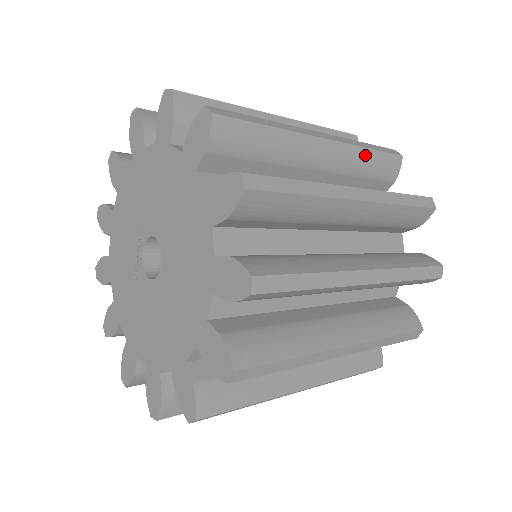
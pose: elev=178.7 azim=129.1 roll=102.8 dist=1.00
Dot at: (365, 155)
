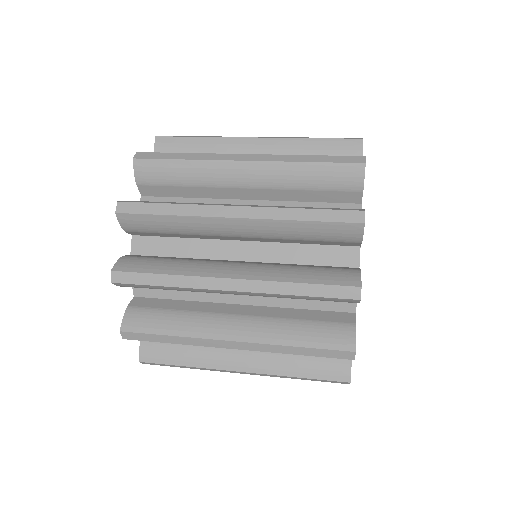
Dot at: (301, 169)
